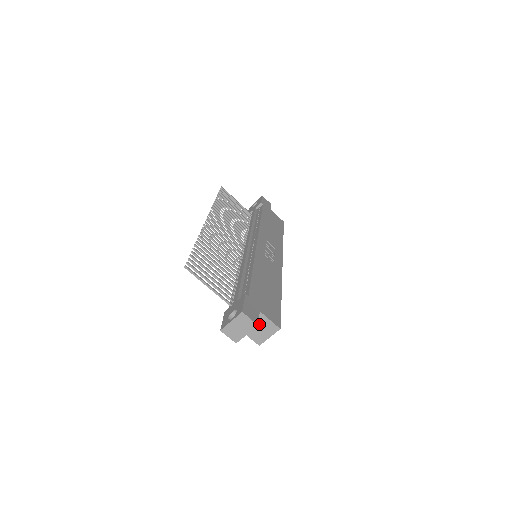
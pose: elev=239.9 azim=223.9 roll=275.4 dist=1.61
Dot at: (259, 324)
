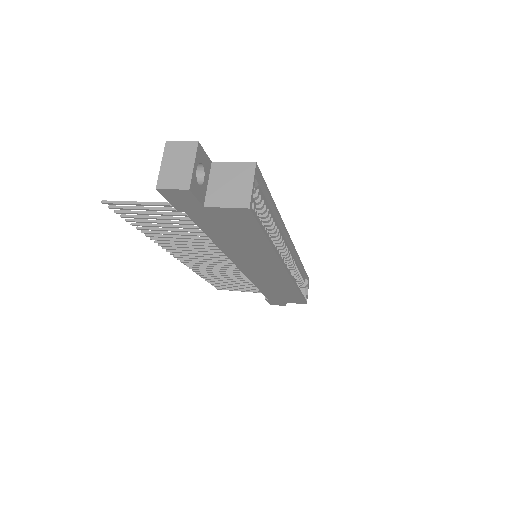
Dot at: (224, 179)
